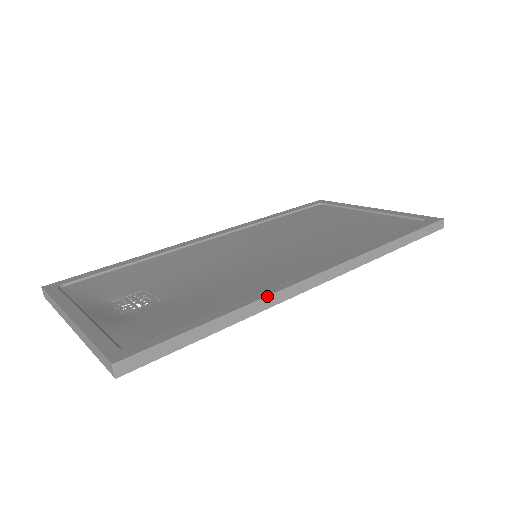
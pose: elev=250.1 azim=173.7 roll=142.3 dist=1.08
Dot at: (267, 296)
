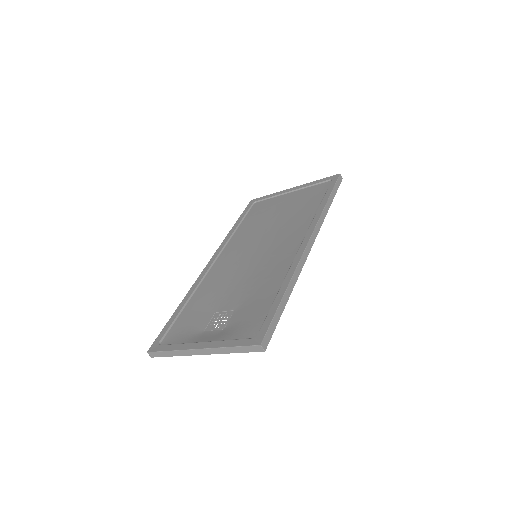
Dot at: (295, 270)
